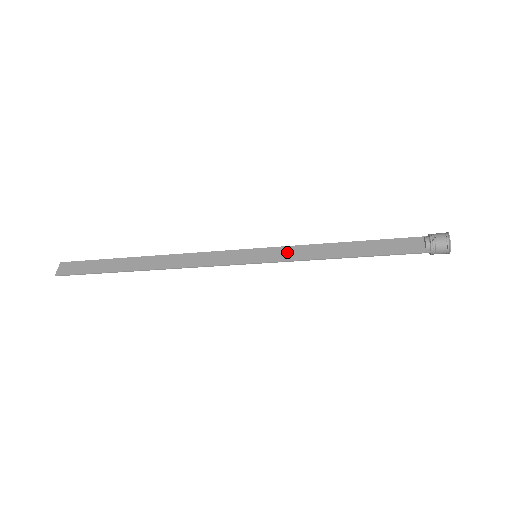
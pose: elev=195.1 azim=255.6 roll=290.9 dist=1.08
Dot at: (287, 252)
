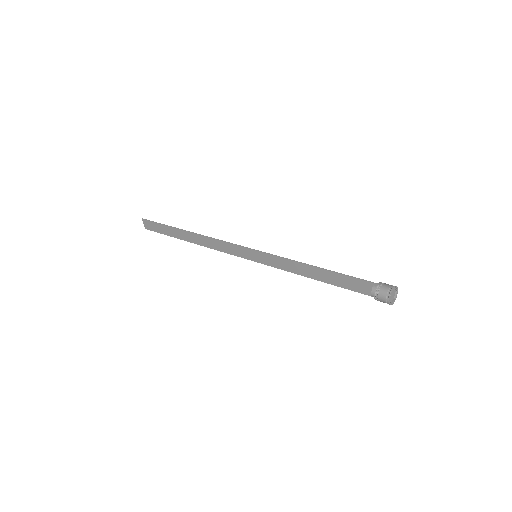
Dot at: (275, 261)
